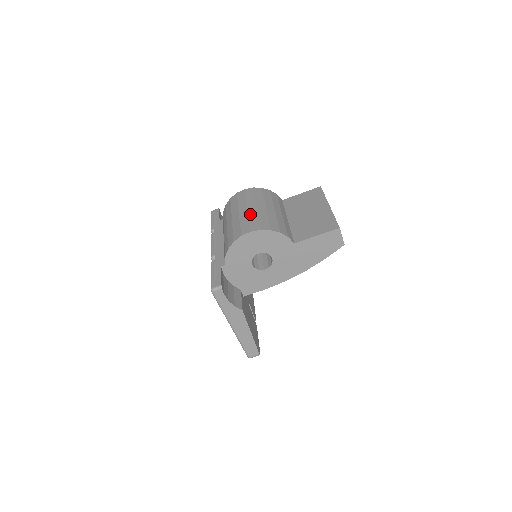
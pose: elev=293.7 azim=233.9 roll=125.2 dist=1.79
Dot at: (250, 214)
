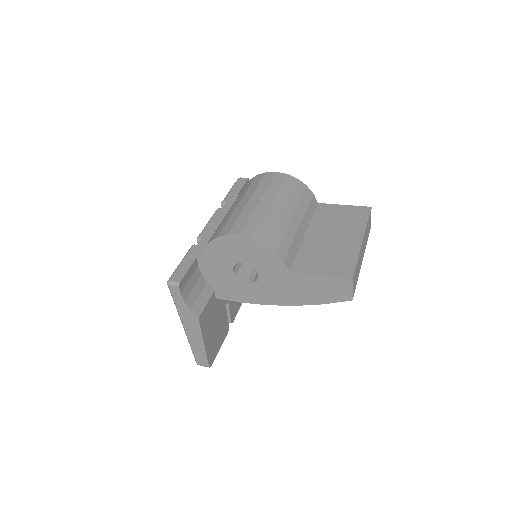
Dot at: (257, 210)
